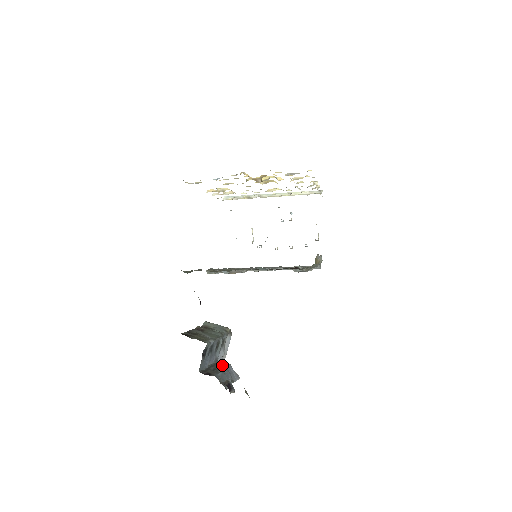
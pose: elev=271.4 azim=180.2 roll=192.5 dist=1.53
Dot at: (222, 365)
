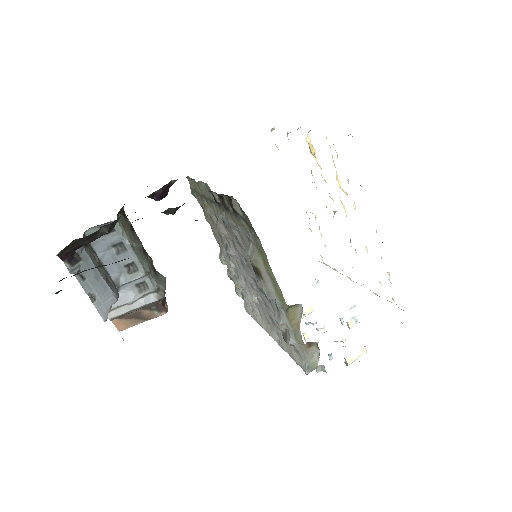
Dot at: (111, 284)
